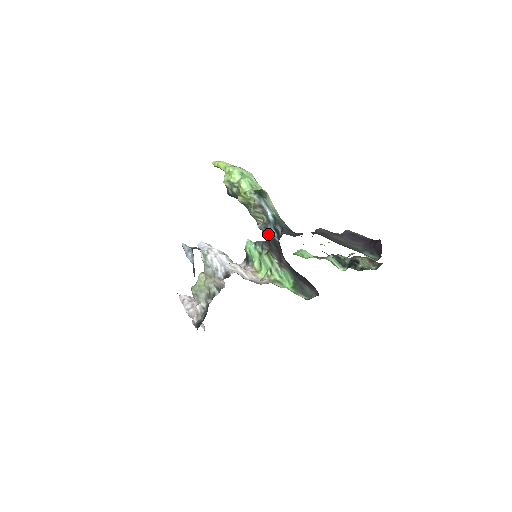
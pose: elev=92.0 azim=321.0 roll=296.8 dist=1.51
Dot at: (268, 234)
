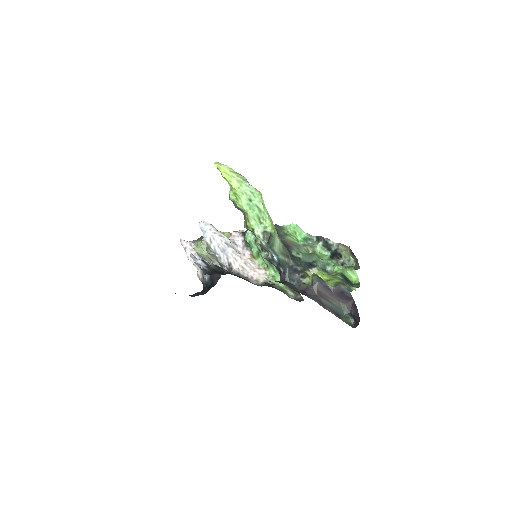
Dot at: (271, 263)
